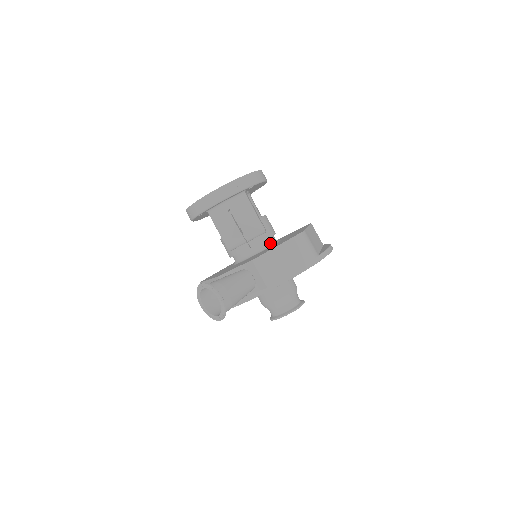
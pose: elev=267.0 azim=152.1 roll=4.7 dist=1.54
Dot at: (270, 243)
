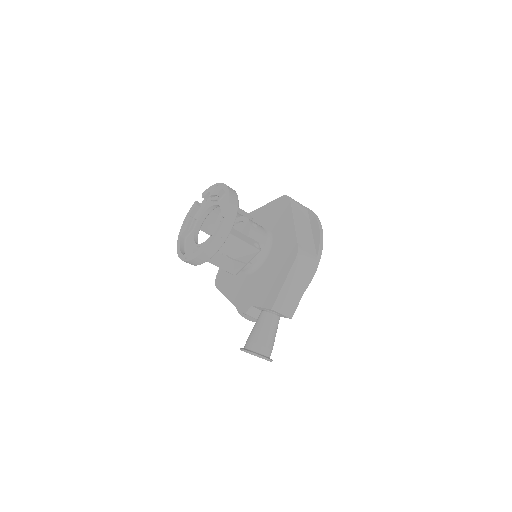
Dot at: (266, 249)
